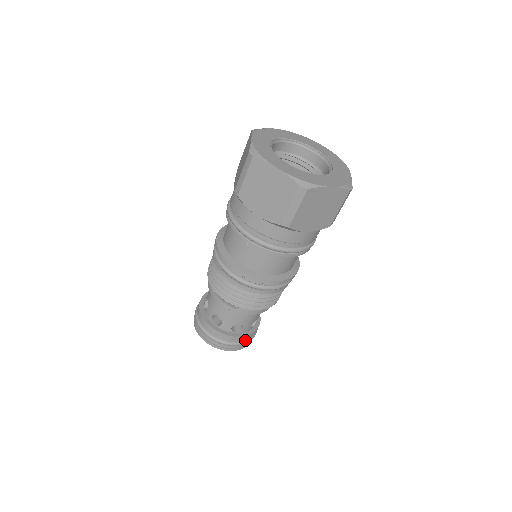
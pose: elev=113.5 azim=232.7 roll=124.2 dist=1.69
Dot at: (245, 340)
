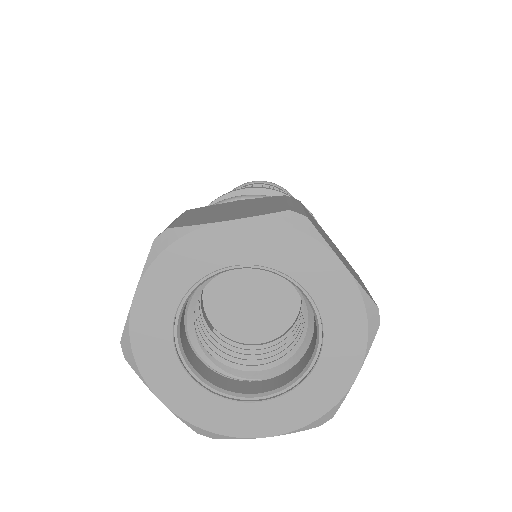
Dot at: occluded
